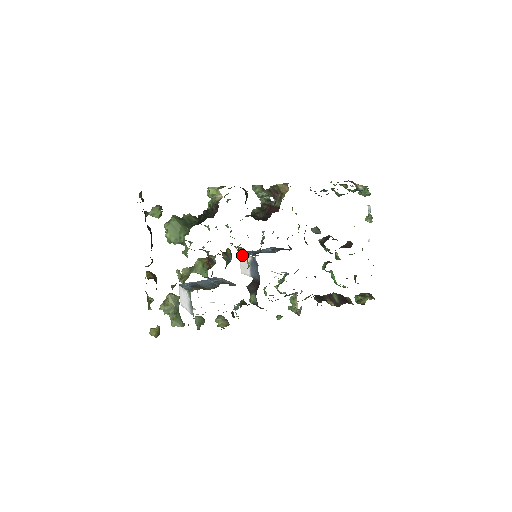
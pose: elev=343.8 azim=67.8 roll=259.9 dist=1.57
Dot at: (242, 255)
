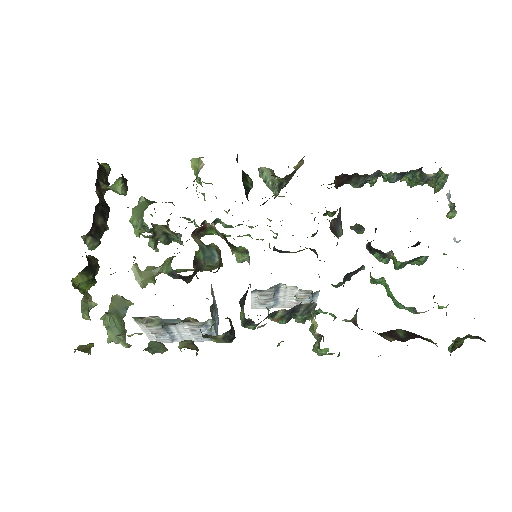
Dot at: occluded
